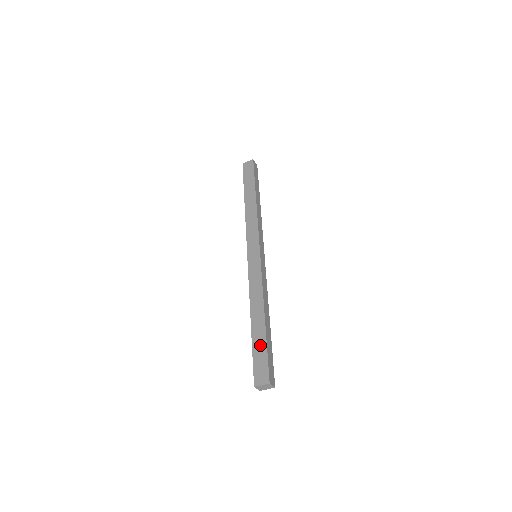
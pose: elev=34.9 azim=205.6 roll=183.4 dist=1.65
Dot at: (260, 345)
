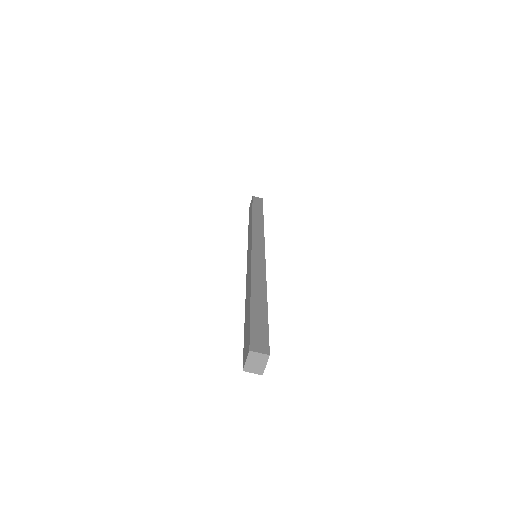
Dot at: (247, 322)
